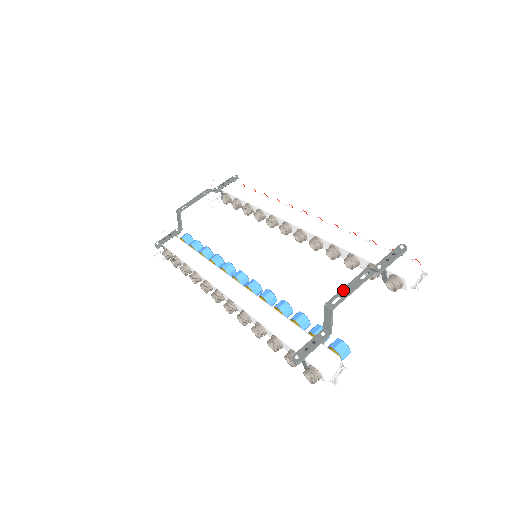
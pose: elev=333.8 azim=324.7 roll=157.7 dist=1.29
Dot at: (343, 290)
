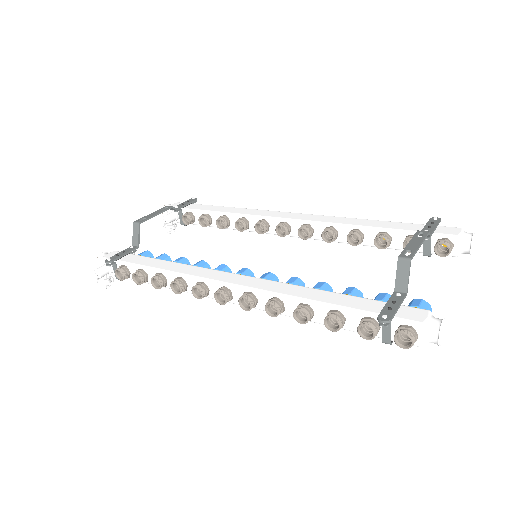
Dot at: (409, 246)
